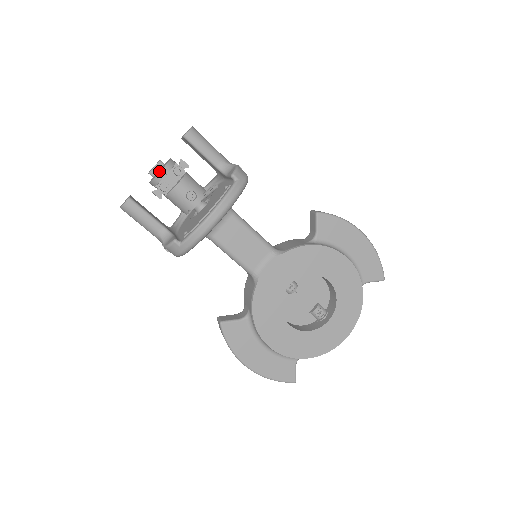
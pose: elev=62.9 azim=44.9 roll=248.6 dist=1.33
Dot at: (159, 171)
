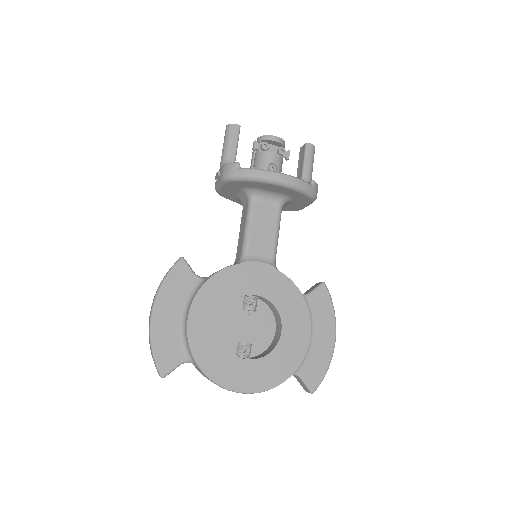
Dot at: occluded
